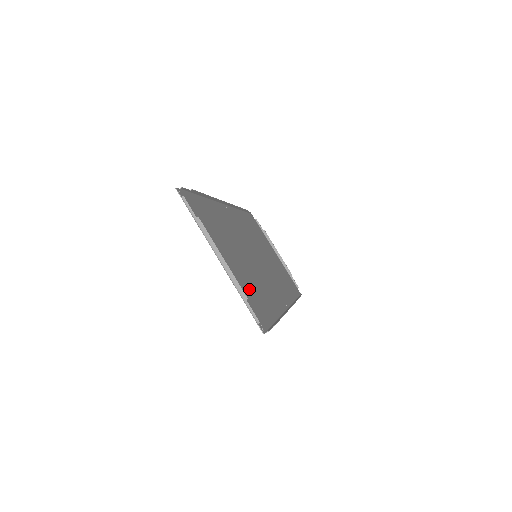
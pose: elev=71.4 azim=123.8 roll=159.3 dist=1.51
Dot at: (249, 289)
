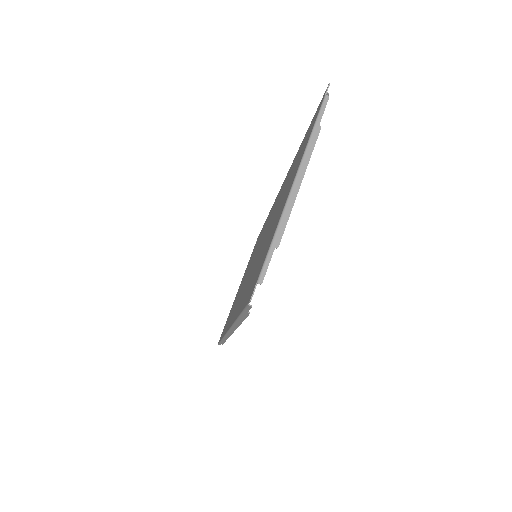
Dot at: occluded
